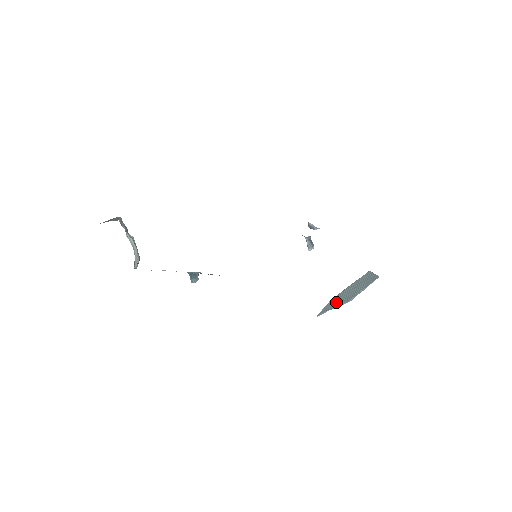
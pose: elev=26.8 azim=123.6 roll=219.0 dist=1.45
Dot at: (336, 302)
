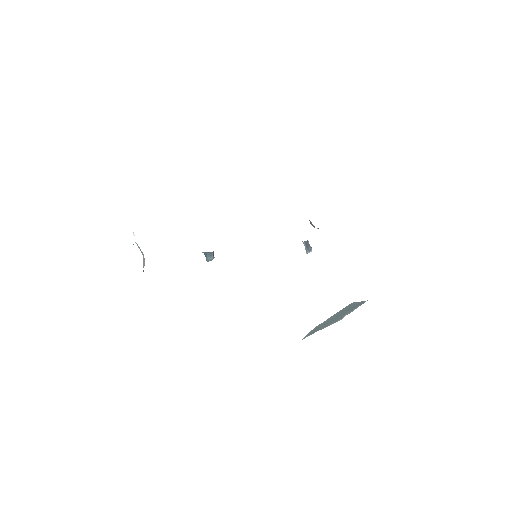
Dot at: (322, 326)
